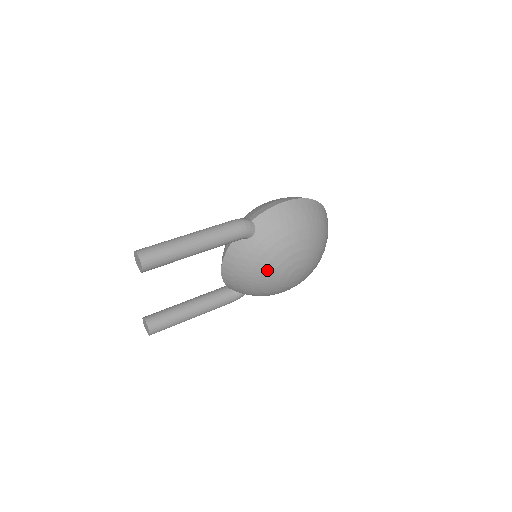
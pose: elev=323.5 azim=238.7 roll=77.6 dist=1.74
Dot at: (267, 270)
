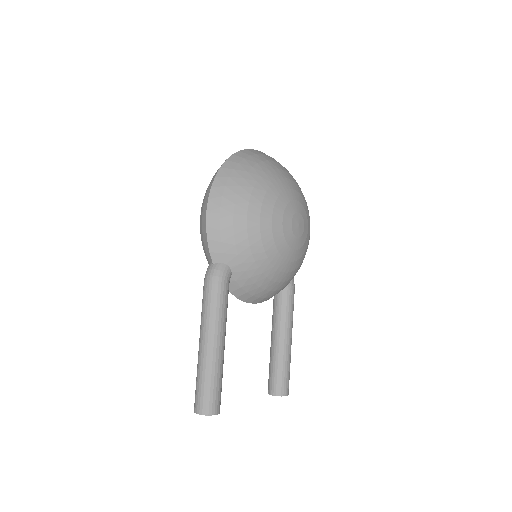
Dot at: (277, 264)
